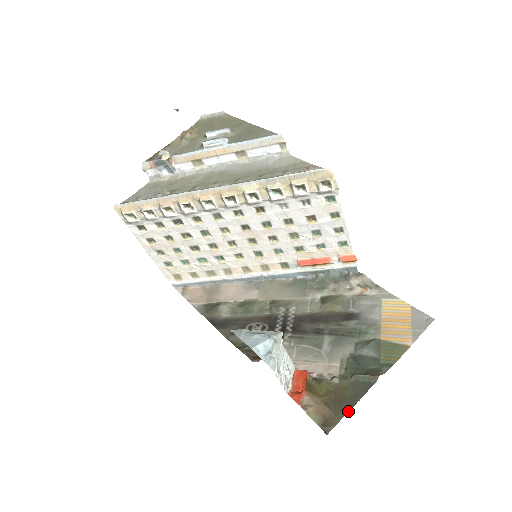
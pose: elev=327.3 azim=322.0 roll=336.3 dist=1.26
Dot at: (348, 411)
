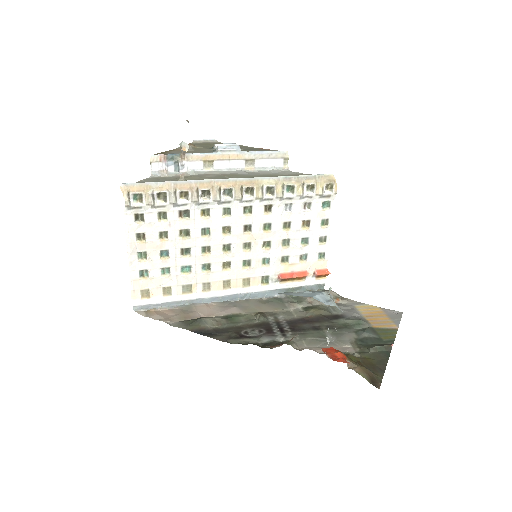
Dot at: (384, 371)
